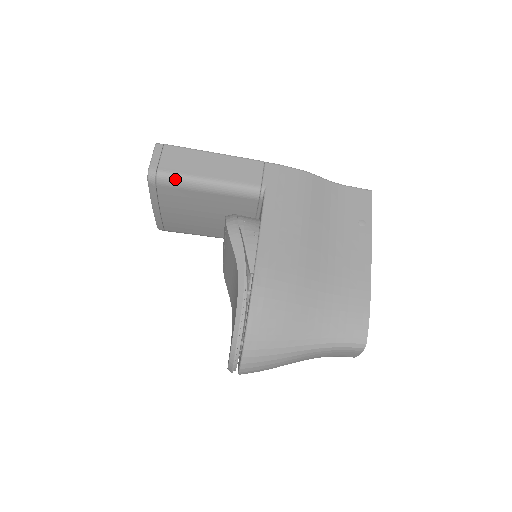
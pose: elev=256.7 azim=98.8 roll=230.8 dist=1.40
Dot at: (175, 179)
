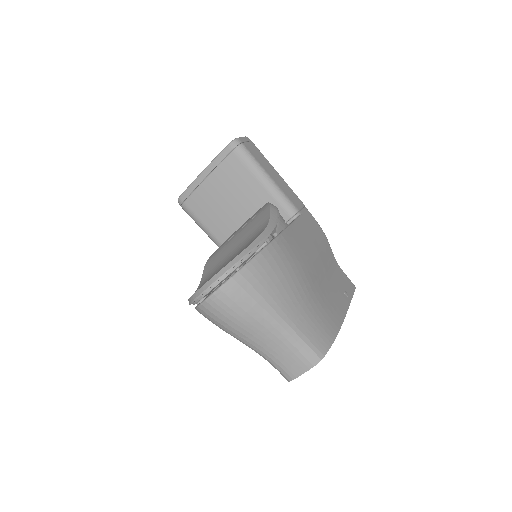
Dot at: (249, 157)
